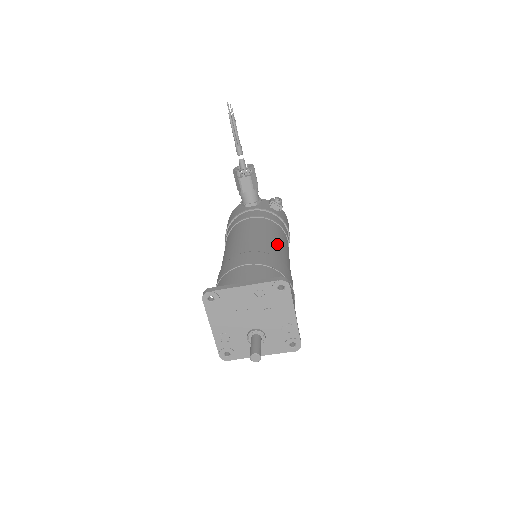
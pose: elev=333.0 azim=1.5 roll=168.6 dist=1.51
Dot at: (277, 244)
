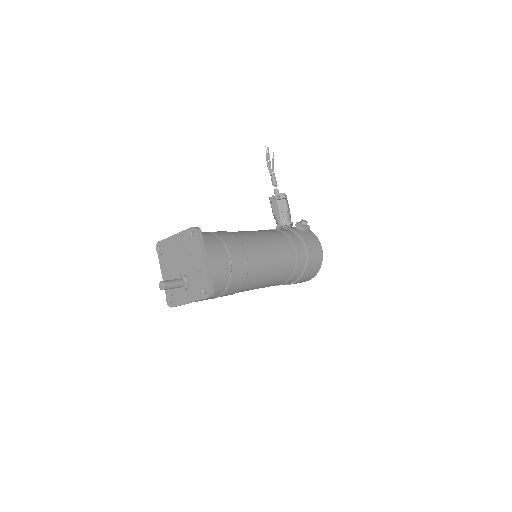
Dot at: (256, 236)
